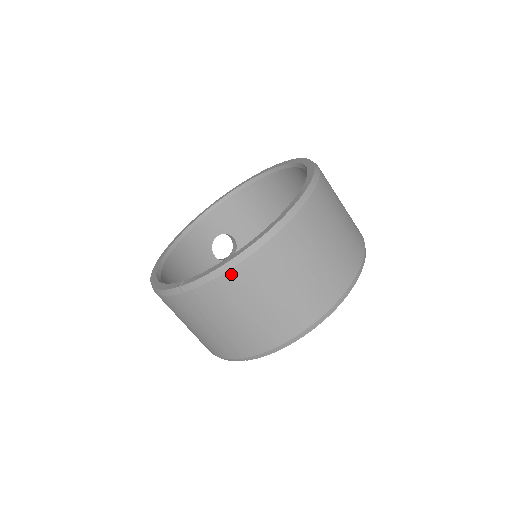
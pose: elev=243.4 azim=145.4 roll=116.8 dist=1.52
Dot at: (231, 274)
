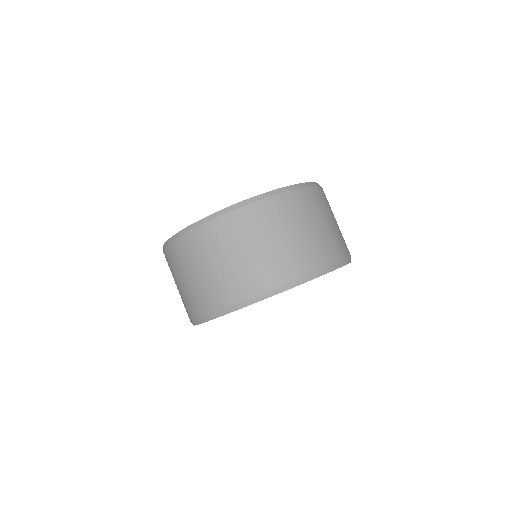
Dot at: (177, 243)
